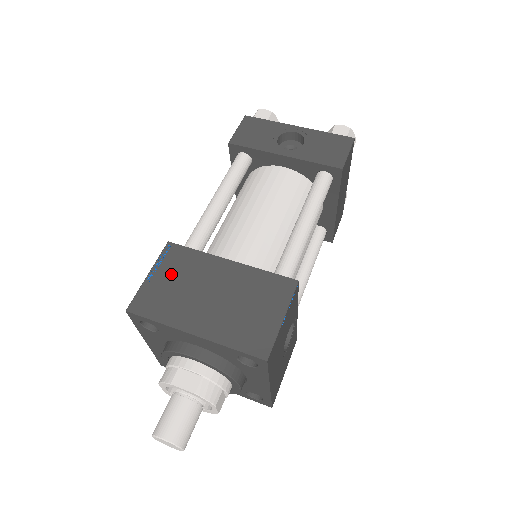
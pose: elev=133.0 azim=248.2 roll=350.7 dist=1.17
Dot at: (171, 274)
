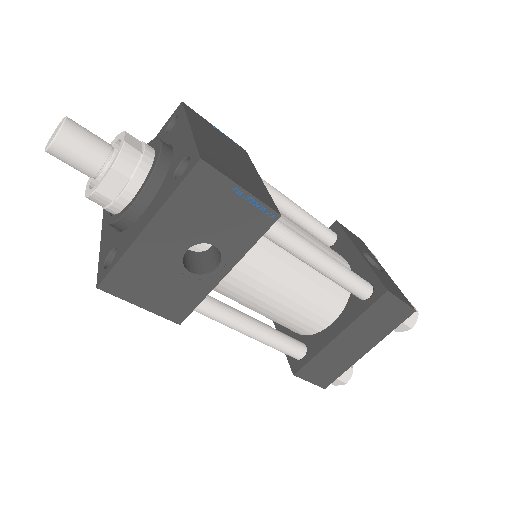
Dot at: (225, 139)
